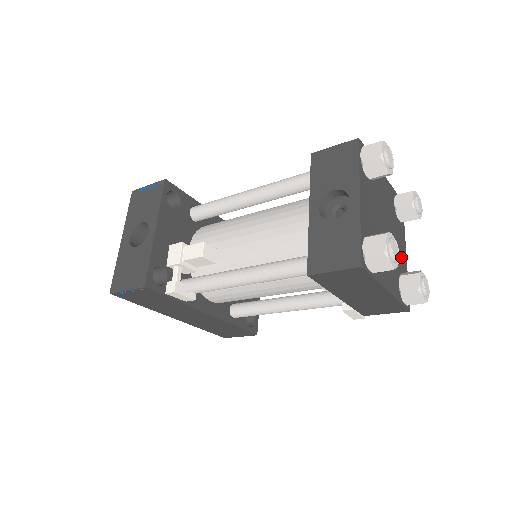
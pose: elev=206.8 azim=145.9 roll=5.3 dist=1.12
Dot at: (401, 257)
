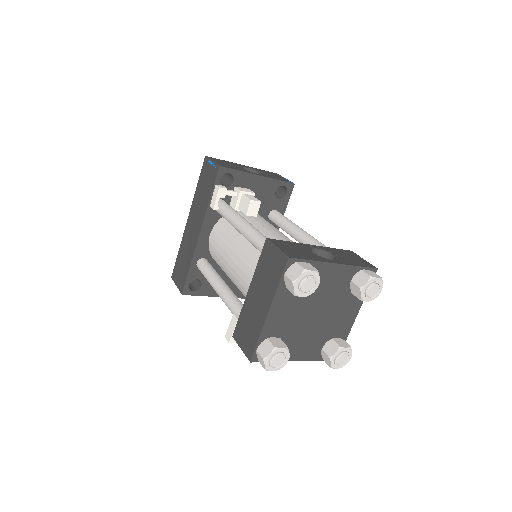
Dot at: (294, 348)
